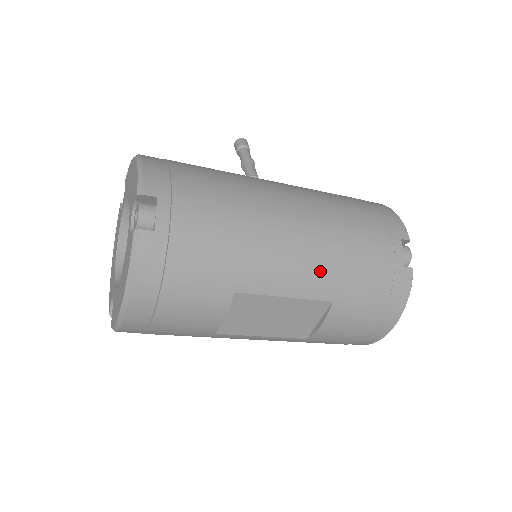
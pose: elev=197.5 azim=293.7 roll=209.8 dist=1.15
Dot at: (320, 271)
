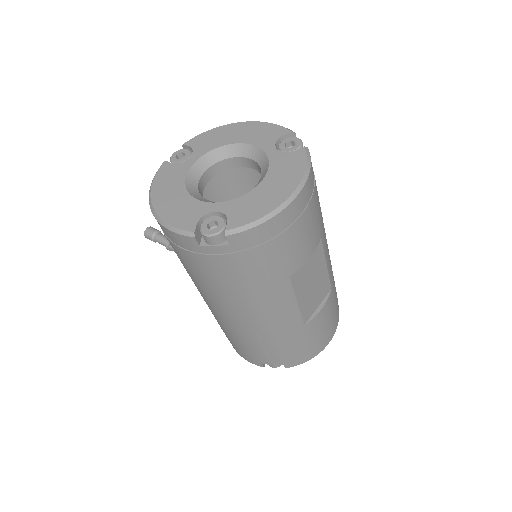
Dot at: (330, 261)
